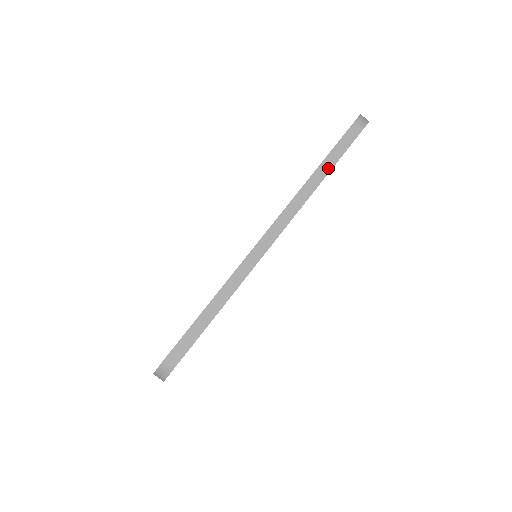
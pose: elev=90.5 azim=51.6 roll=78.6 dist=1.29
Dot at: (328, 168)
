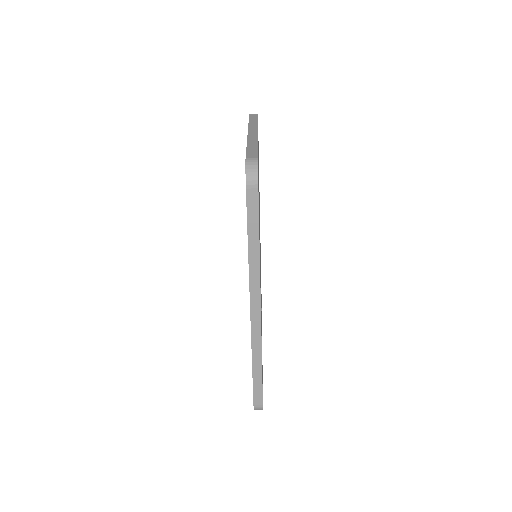
Dot at: (256, 241)
